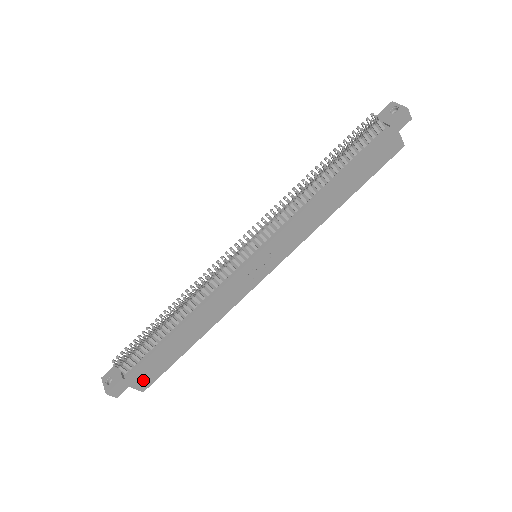
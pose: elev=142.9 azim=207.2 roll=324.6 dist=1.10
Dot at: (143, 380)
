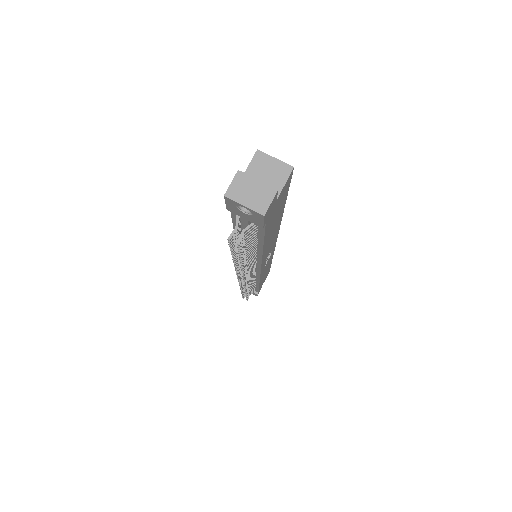
Dot at: occluded
